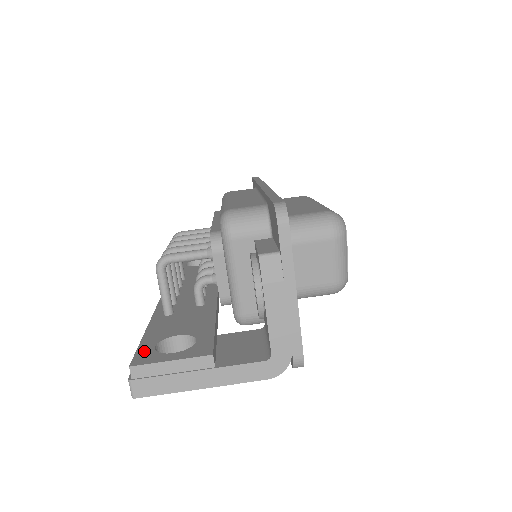
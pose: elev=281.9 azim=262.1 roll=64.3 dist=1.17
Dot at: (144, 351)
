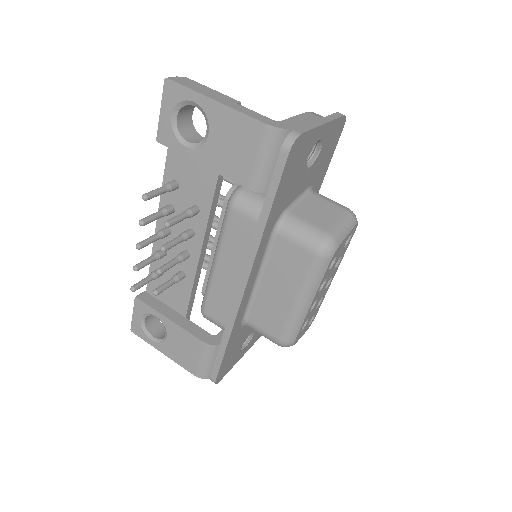
Dot at: occluded
